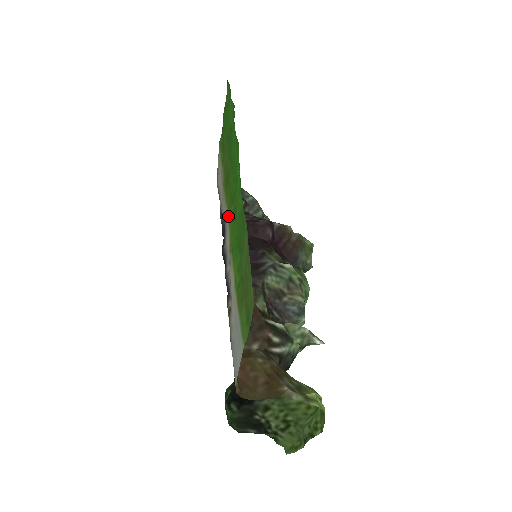
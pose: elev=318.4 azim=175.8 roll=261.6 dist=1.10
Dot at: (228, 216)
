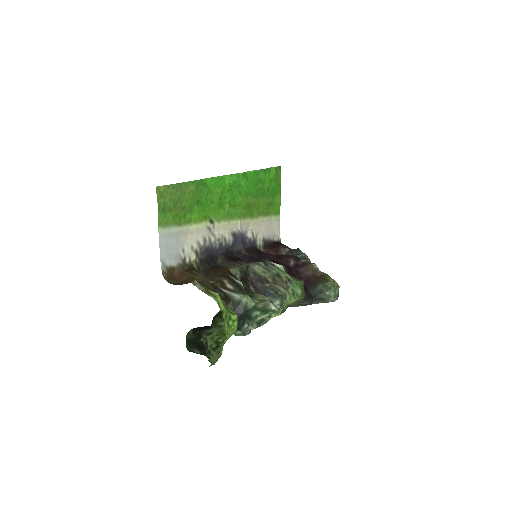
Dot at: (231, 218)
